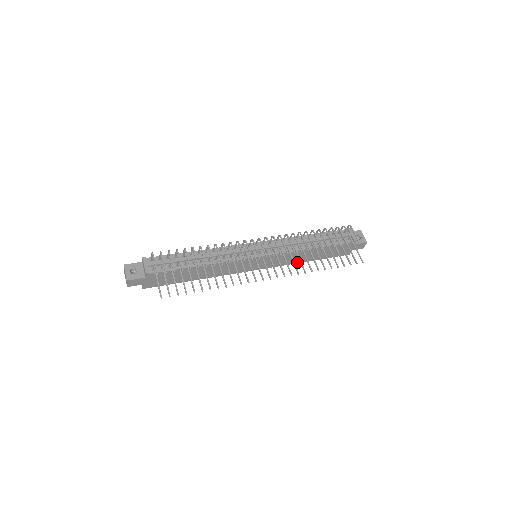
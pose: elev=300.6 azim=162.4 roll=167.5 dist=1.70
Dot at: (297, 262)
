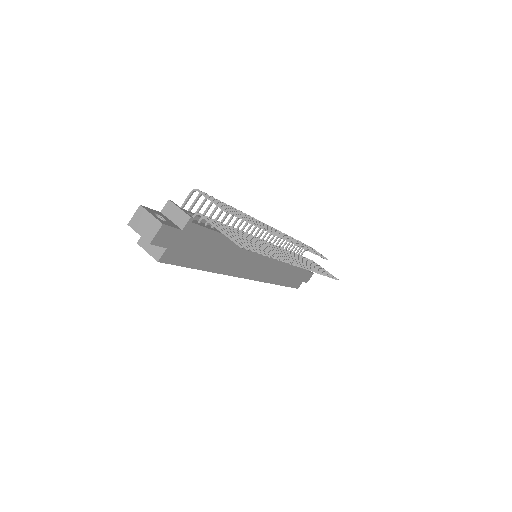
Dot at: (274, 282)
